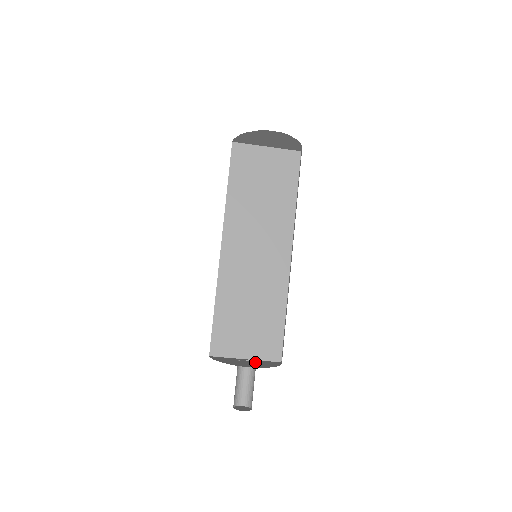
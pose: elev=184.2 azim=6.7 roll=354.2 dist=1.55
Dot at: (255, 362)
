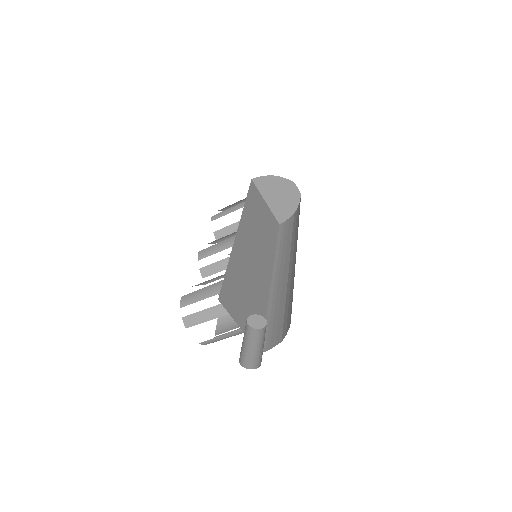
Dot at: (260, 328)
